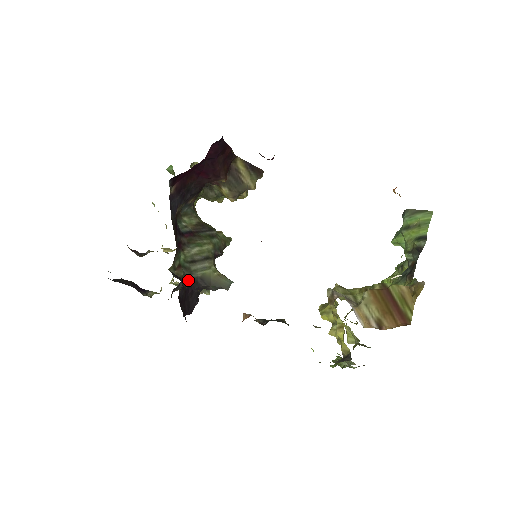
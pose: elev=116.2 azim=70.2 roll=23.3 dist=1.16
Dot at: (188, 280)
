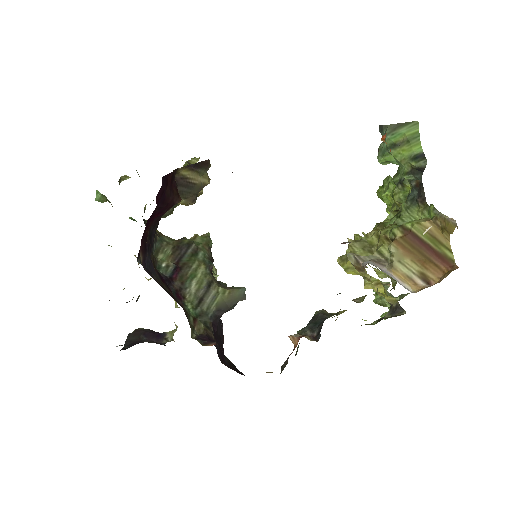
Dot at: (209, 324)
